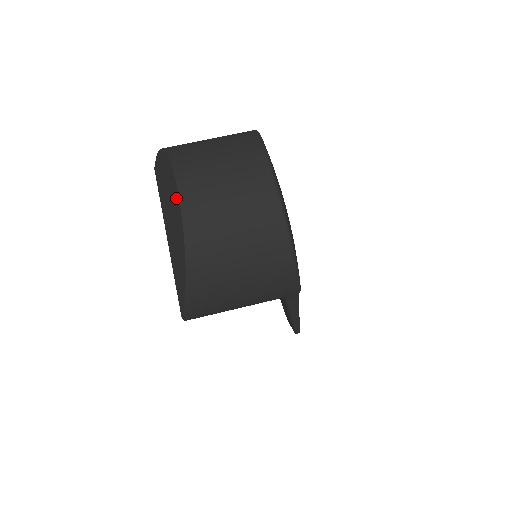
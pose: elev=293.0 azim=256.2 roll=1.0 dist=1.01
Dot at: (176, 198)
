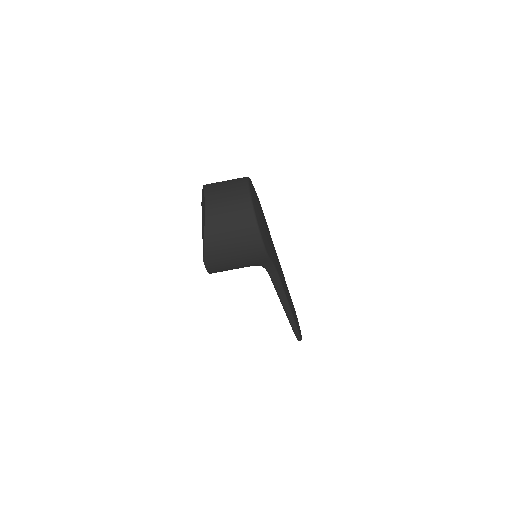
Dot at: occluded
